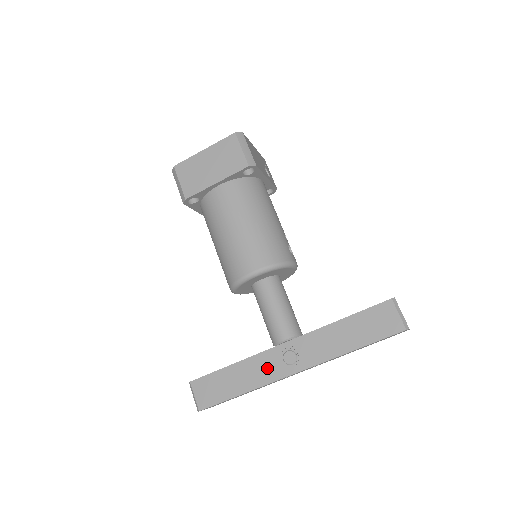
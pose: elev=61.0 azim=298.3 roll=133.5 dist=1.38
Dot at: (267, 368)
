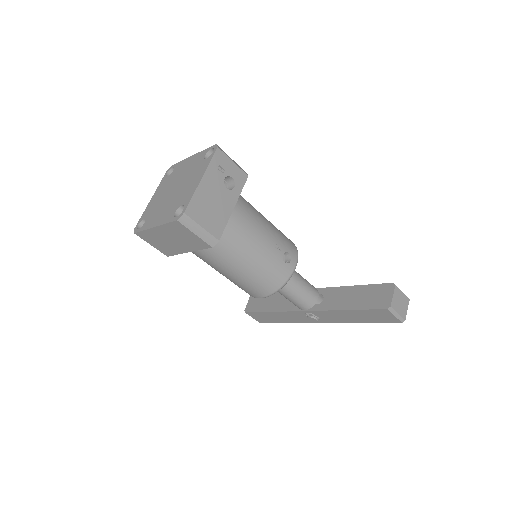
Dot at: (297, 318)
